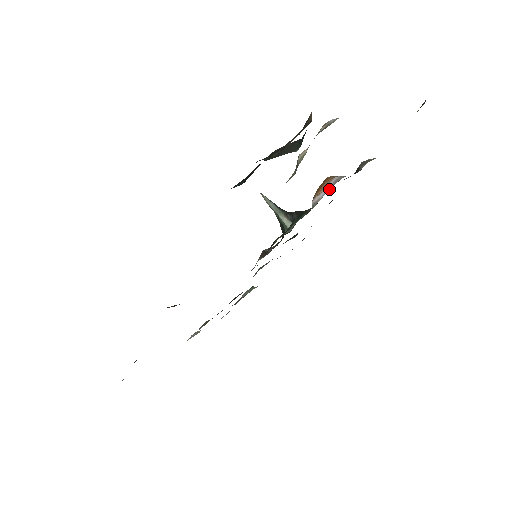
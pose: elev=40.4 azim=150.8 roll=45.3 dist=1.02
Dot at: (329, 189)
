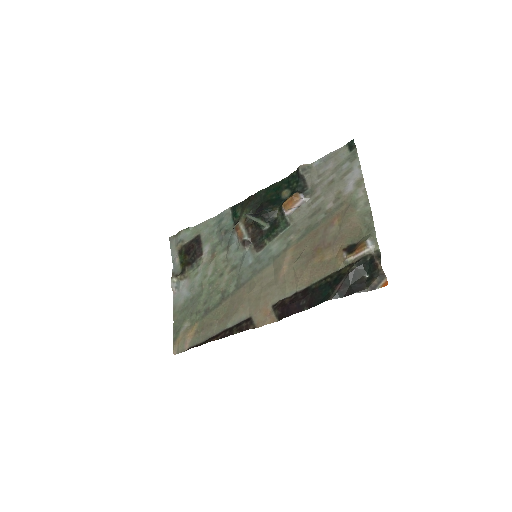
Dot at: (299, 207)
